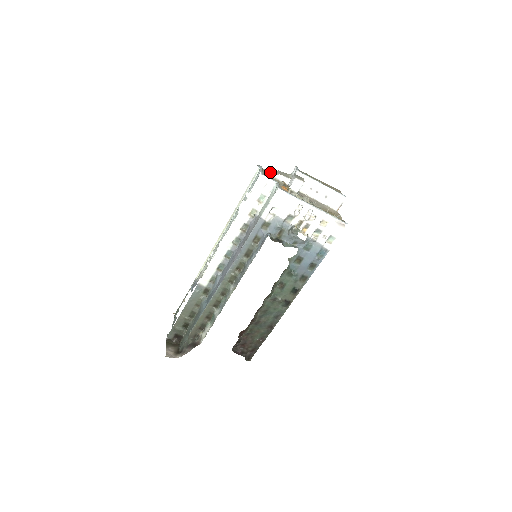
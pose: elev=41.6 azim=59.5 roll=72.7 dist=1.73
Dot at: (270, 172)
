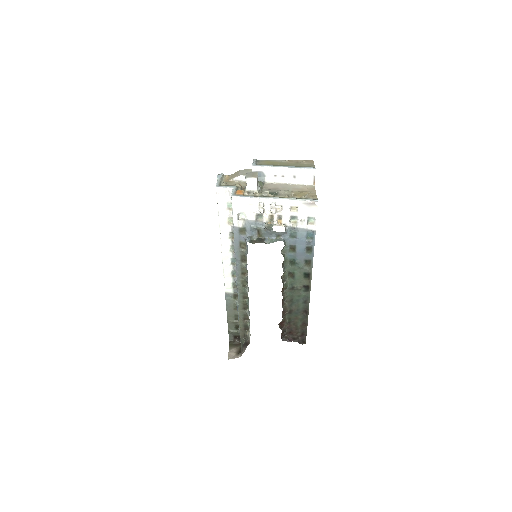
Dot at: (232, 176)
